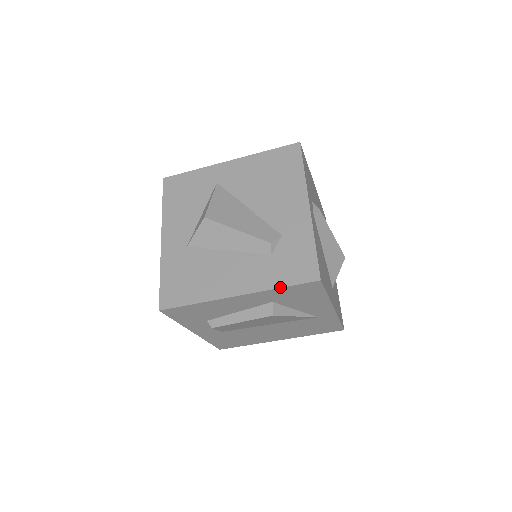
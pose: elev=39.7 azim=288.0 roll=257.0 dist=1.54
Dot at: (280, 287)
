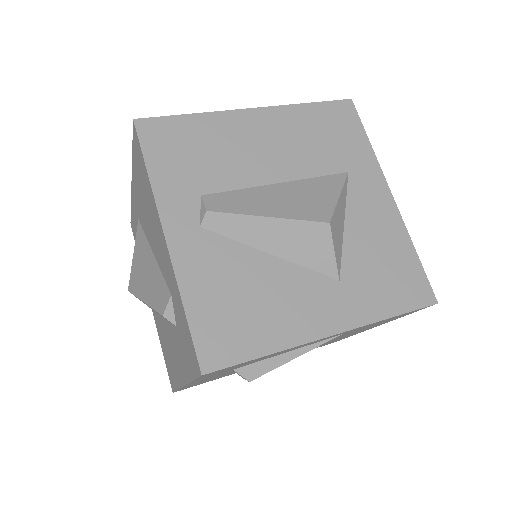
Dot at: (191, 380)
